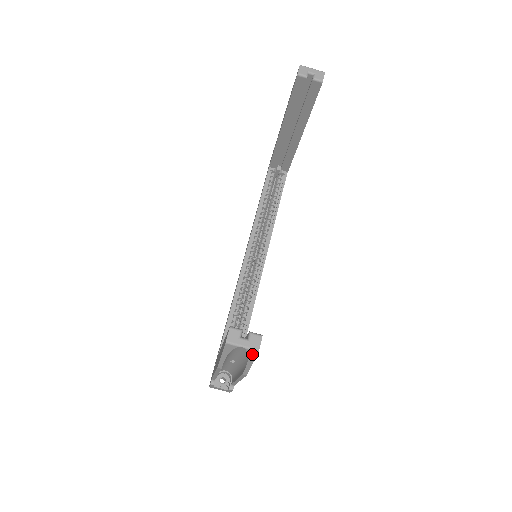
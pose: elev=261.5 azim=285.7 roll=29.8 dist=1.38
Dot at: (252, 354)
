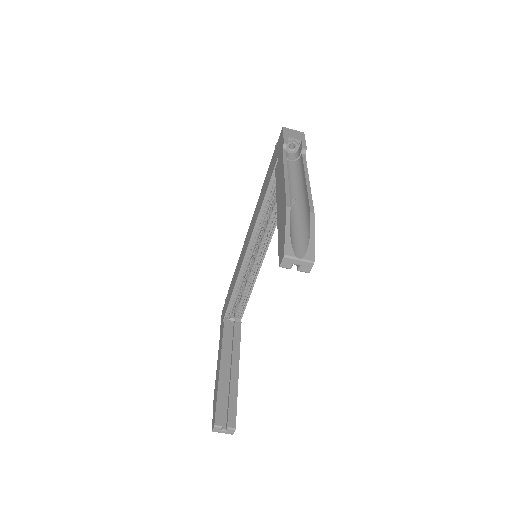
Dot at: occluded
